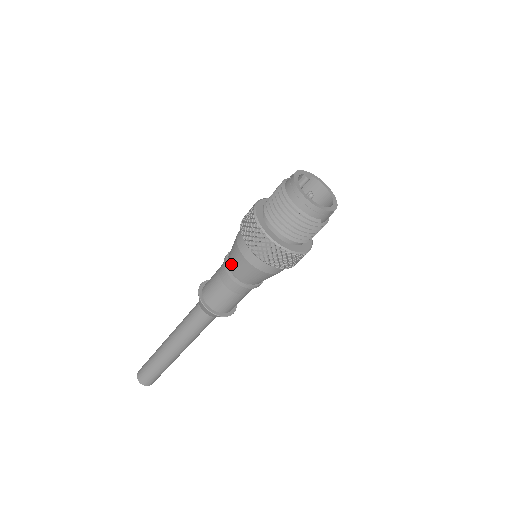
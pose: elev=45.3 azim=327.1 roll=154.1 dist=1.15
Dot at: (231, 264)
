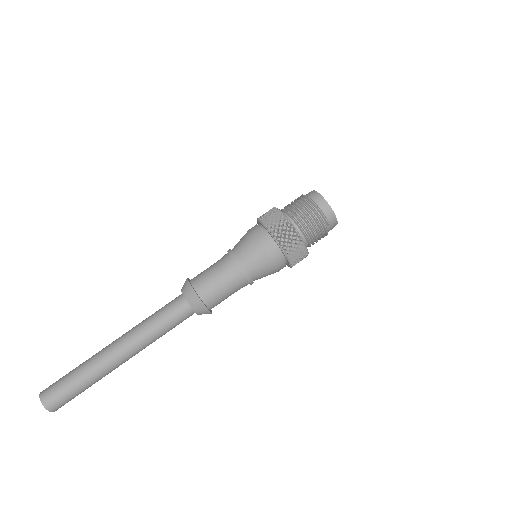
Dot at: (238, 251)
